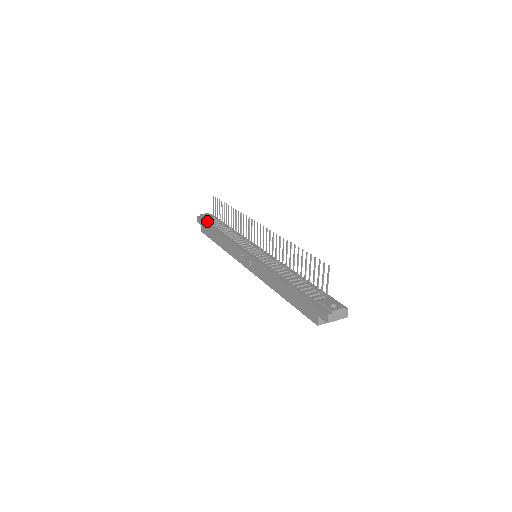
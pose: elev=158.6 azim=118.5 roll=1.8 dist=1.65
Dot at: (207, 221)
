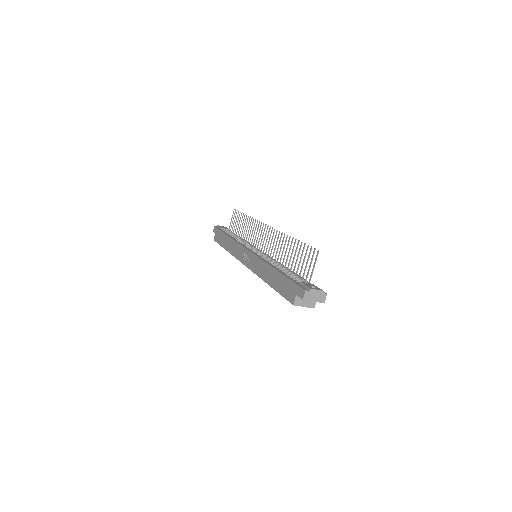
Dot at: (222, 230)
